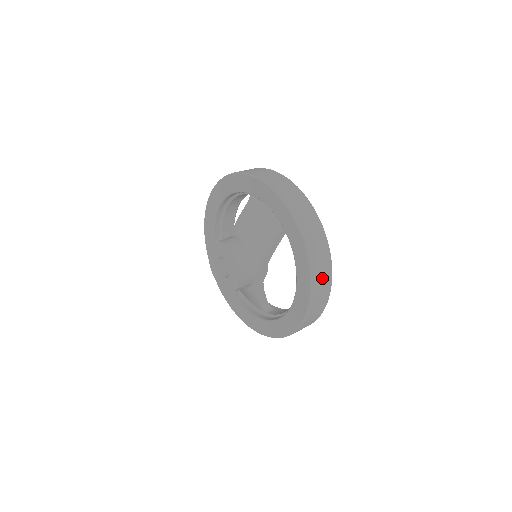
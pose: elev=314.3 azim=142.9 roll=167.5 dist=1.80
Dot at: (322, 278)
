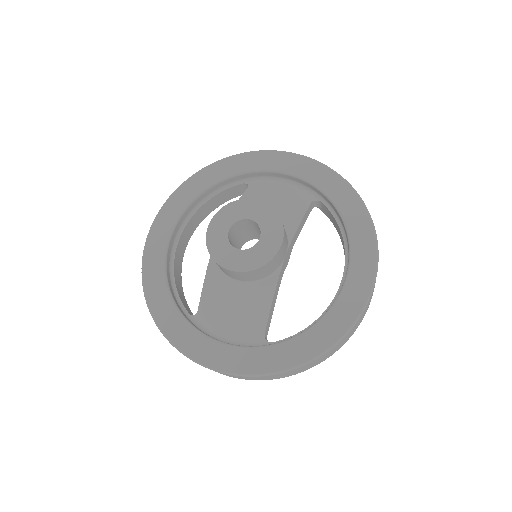
Dot at: occluded
